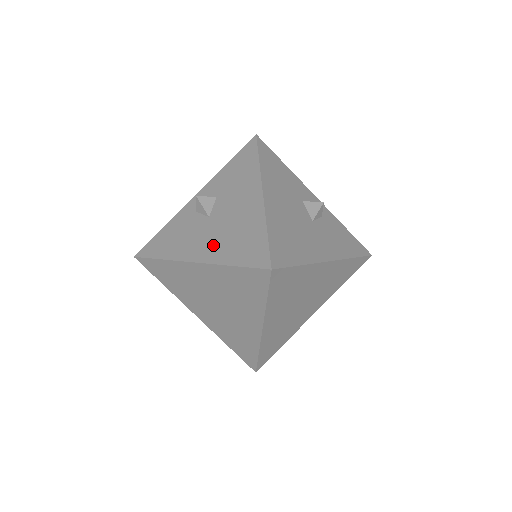
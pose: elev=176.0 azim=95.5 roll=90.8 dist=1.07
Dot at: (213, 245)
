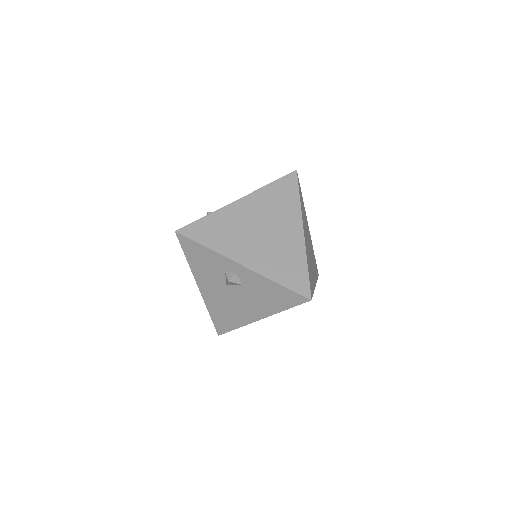
Dot at: occluded
